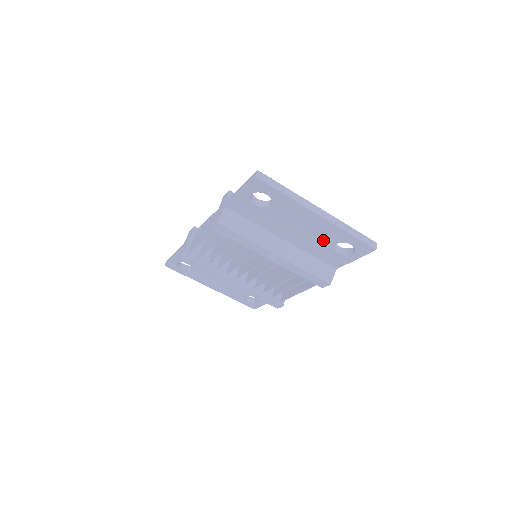
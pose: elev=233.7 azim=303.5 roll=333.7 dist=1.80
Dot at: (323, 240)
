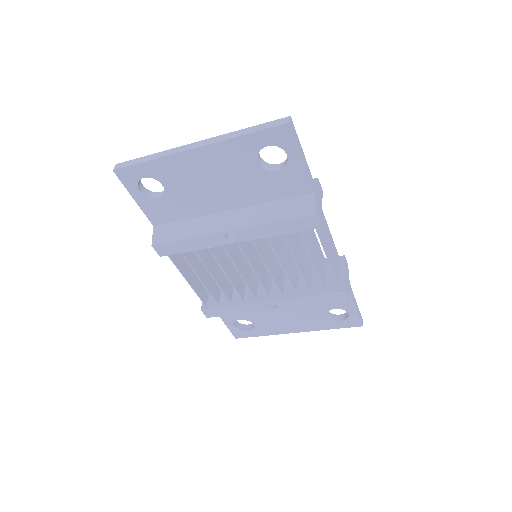
Dot at: (245, 172)
